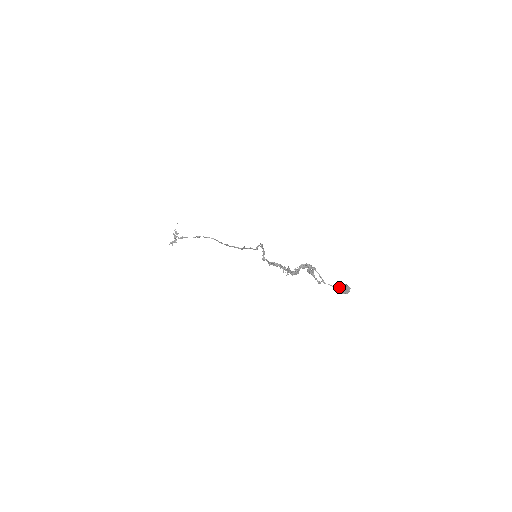
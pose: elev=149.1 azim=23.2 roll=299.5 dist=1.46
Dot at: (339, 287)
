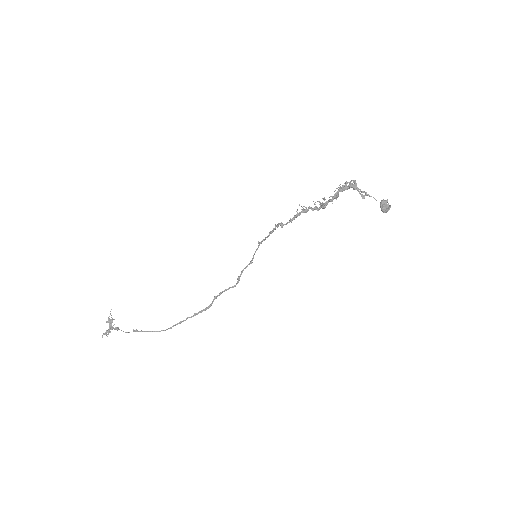
Dot at: (381, 202)
